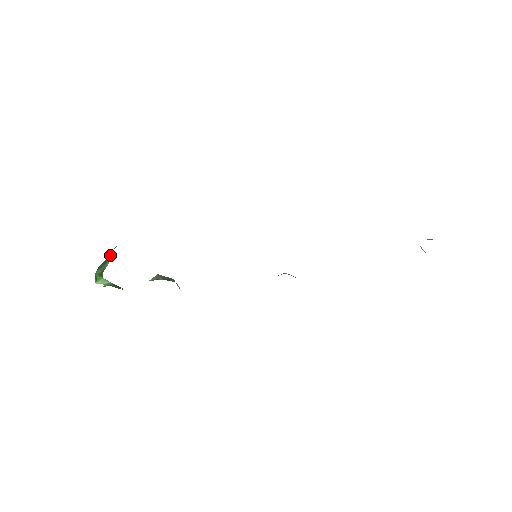
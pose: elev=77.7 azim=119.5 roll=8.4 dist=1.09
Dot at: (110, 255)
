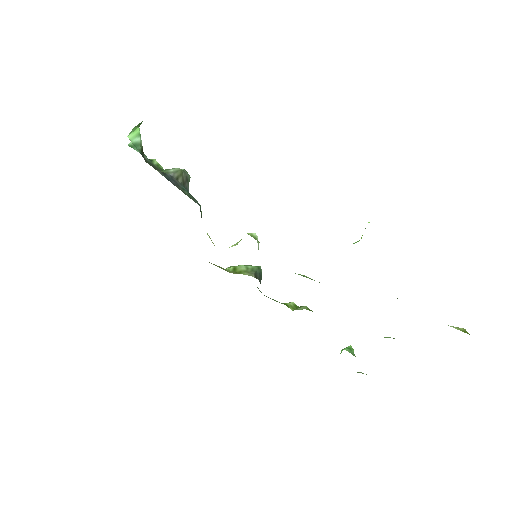
Dot at: occluded
